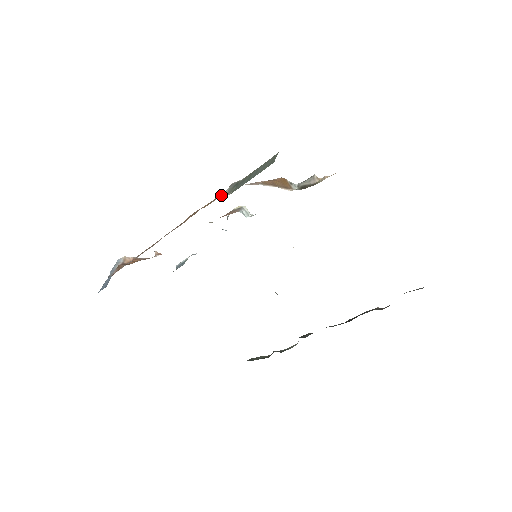
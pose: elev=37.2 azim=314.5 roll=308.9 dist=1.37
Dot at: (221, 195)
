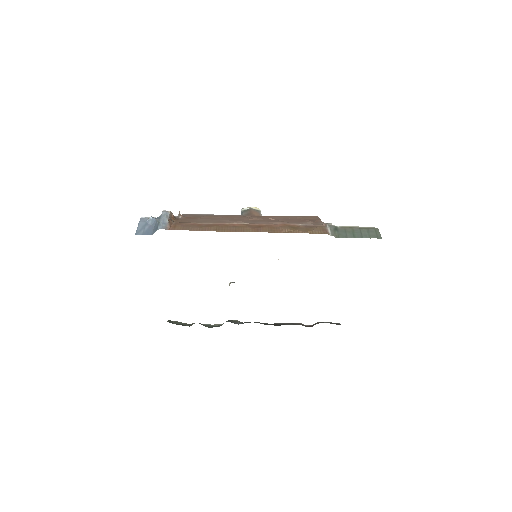
Dot at: (327, 233)
